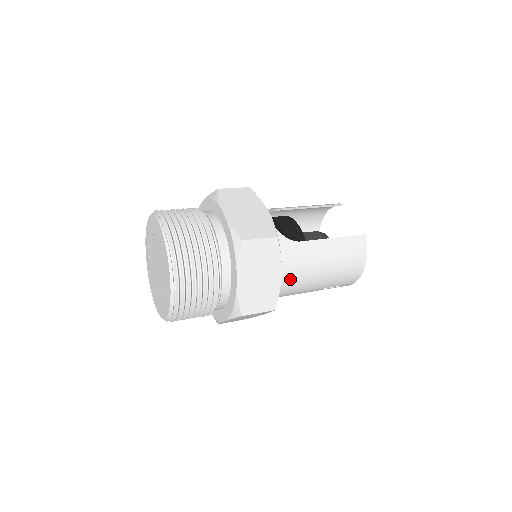
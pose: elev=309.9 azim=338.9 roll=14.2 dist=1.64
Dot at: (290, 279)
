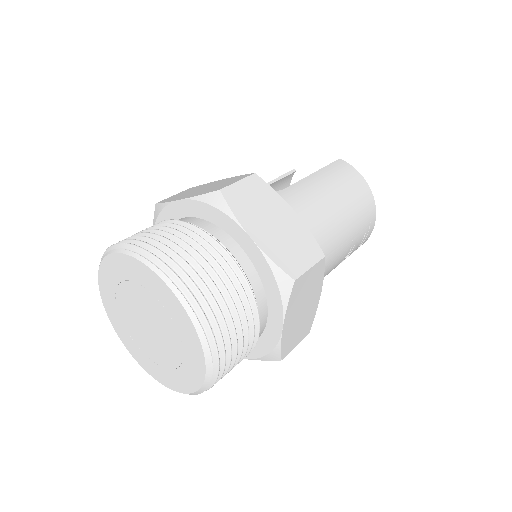
Dot at: (310, 229)
